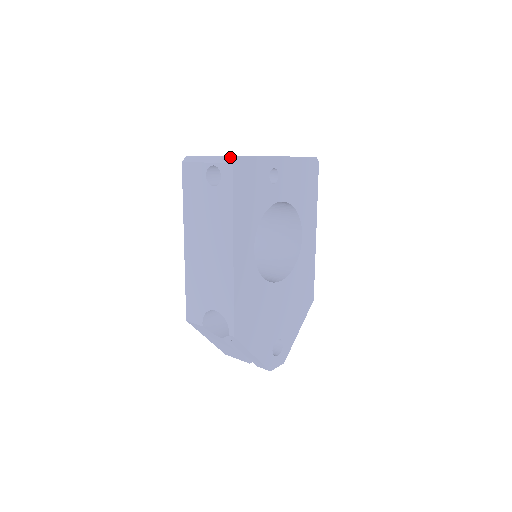
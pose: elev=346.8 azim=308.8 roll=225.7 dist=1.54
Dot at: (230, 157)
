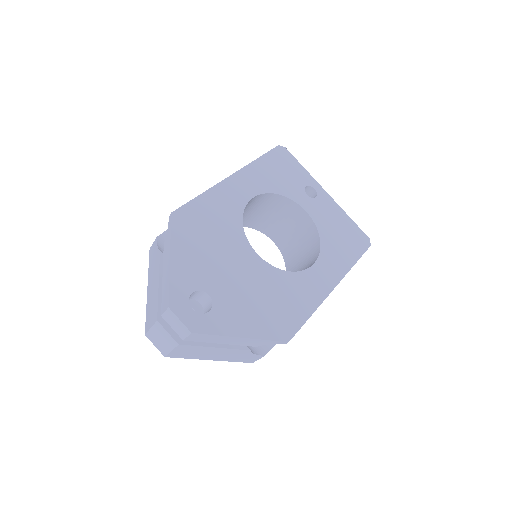
Dot at: occluded
